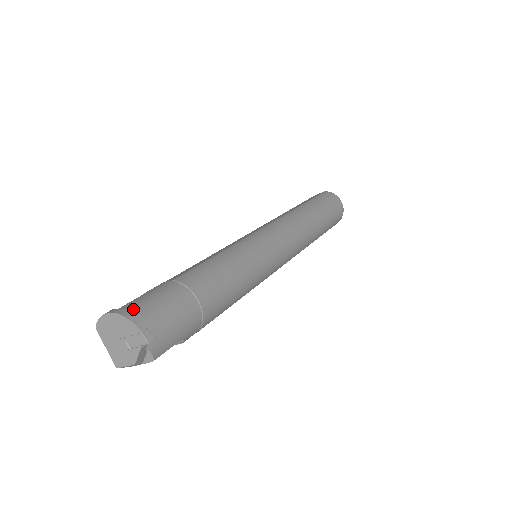
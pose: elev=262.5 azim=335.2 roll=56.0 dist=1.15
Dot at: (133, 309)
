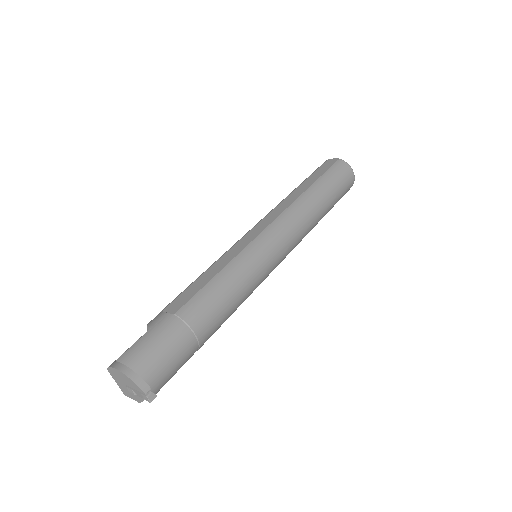
Dot at: (139, 357)
